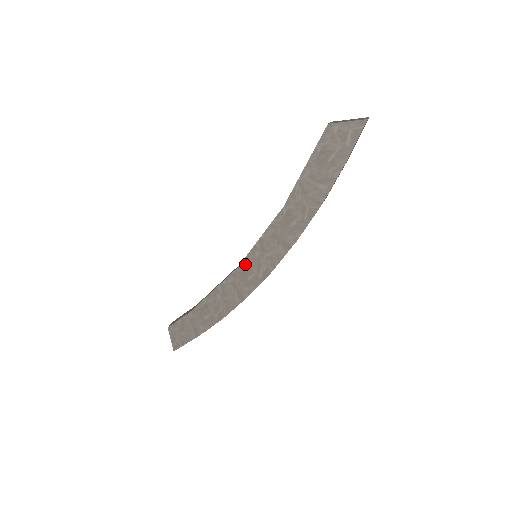
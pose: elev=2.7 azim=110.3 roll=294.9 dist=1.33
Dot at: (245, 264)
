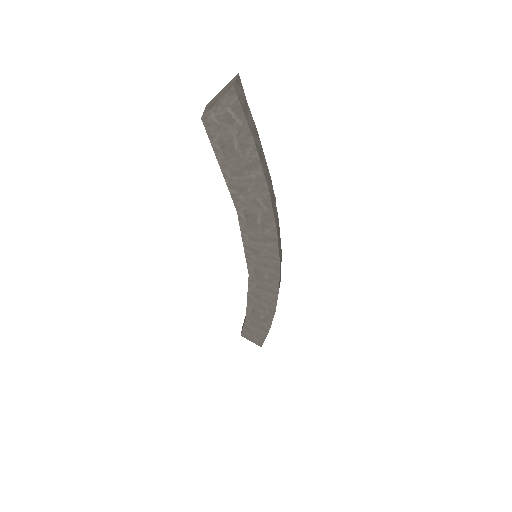
Dot at: (252, 269)
